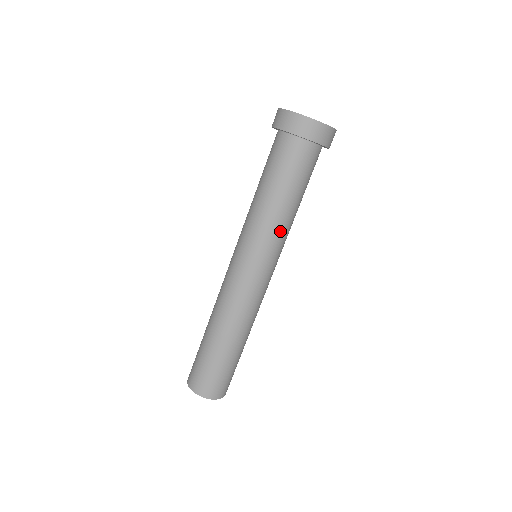
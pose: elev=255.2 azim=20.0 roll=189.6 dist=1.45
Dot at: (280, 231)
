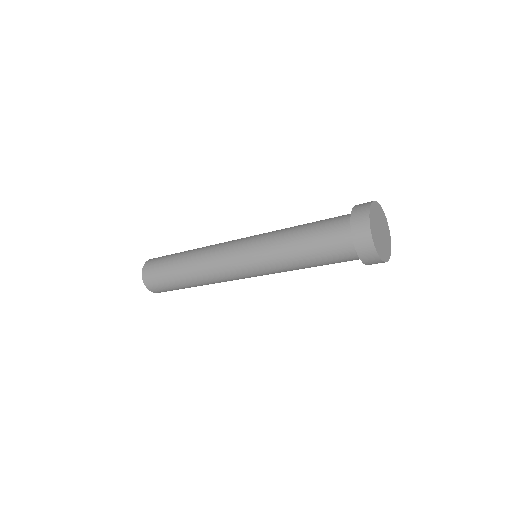
Dot at: (283, 270)
